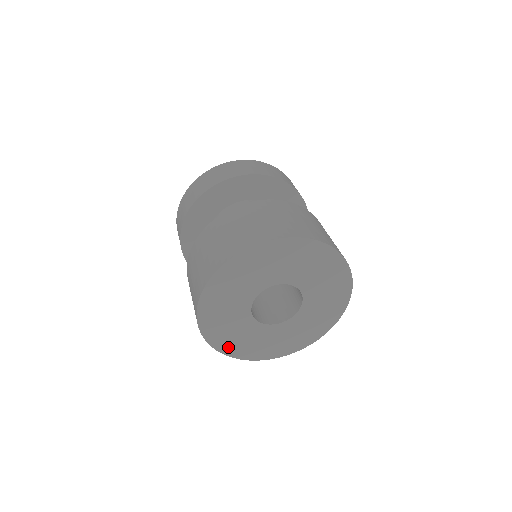
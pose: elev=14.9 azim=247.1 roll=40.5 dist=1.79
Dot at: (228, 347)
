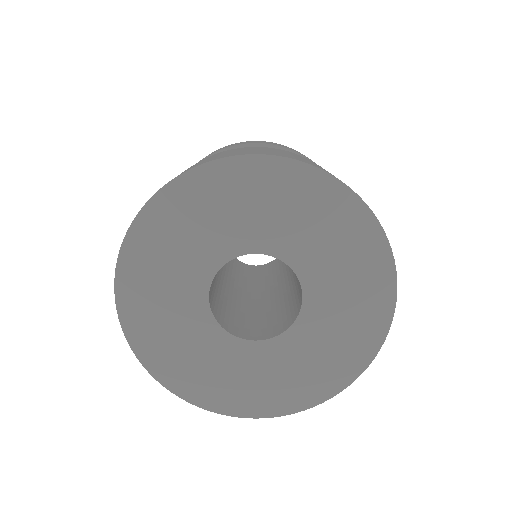
Dot at: (209, 395)
